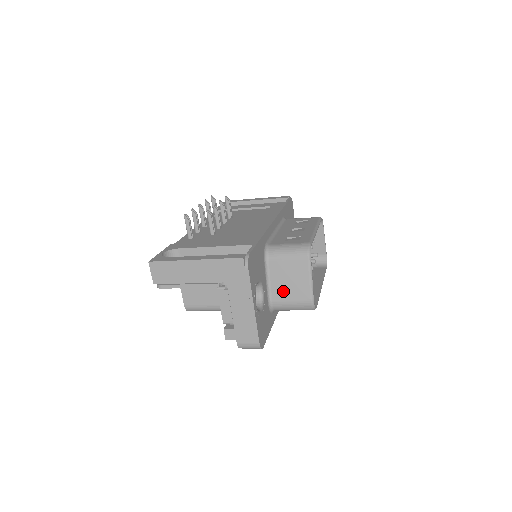
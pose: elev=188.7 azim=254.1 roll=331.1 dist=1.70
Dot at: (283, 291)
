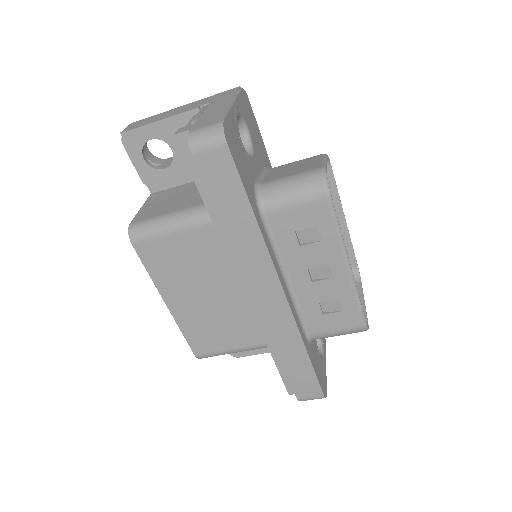
Dot at: (281, 175)
